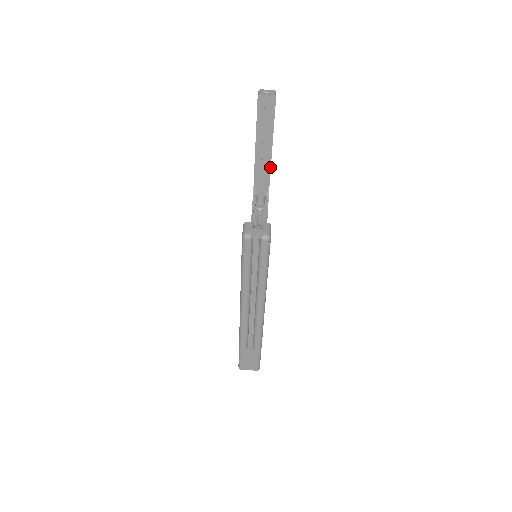
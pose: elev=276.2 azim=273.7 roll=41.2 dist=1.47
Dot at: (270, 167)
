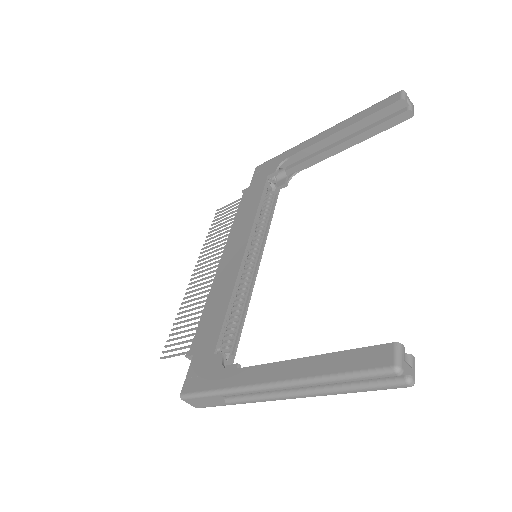
Dot at: (323, 159)
